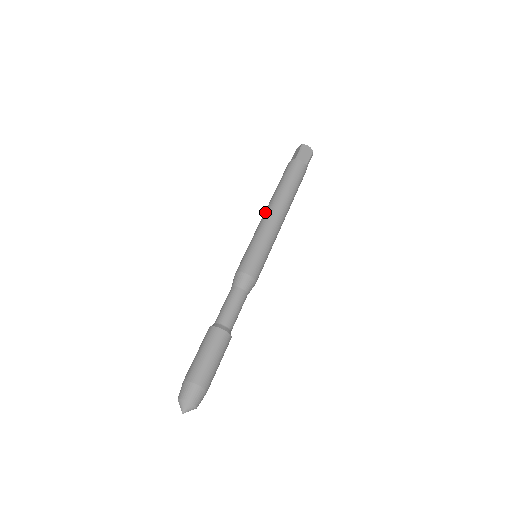
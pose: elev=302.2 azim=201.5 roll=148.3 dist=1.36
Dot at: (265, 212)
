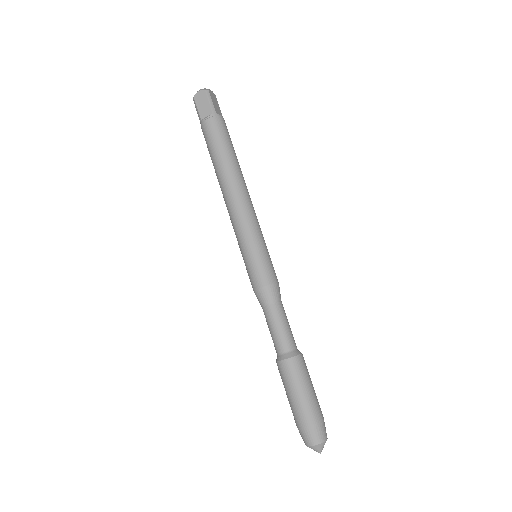
Dot at: occluded
